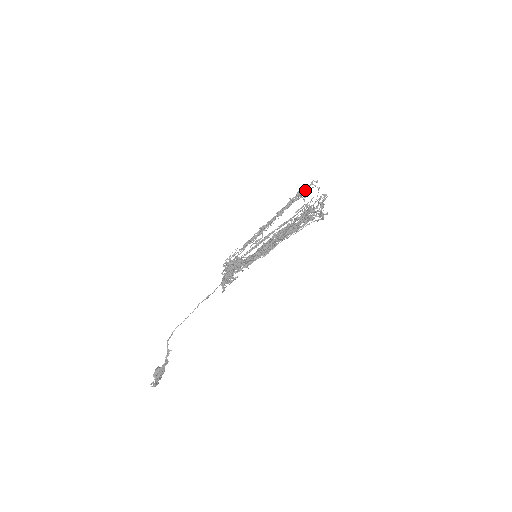
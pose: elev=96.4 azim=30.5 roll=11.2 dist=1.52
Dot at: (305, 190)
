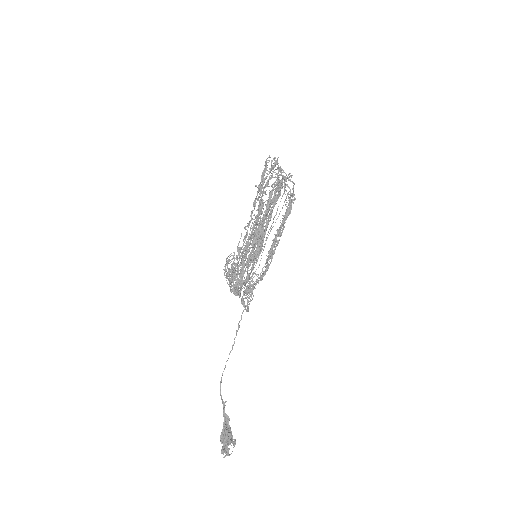
Dot at: (265, 171)
